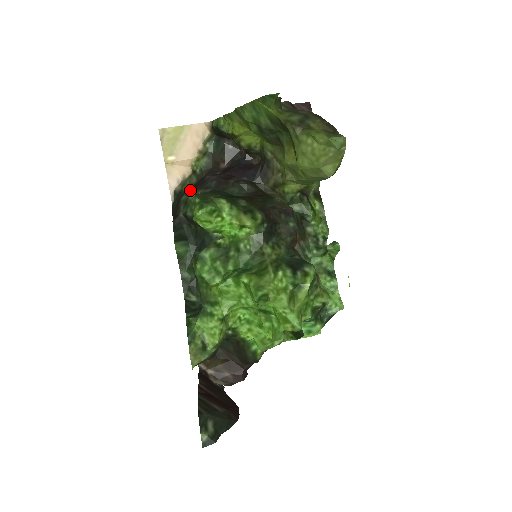
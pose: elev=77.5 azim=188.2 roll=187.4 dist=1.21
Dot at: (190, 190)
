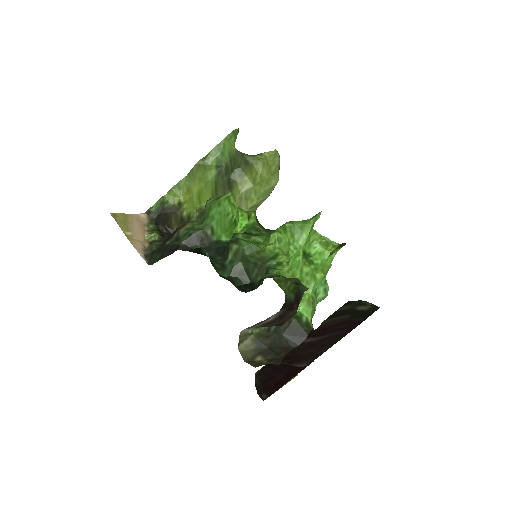
Dot at: occluded
